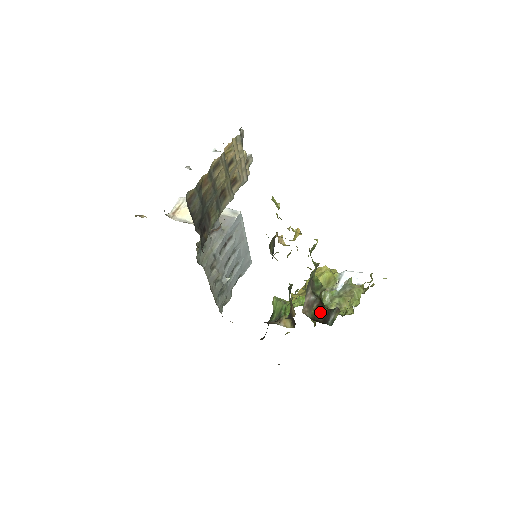
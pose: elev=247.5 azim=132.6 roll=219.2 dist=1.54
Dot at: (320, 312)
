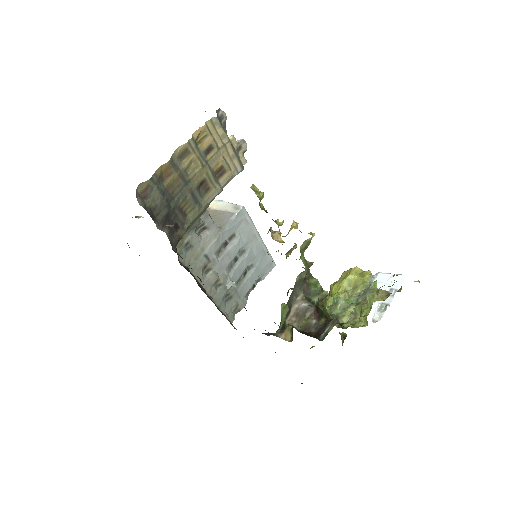
Dot at: (314, 323)
